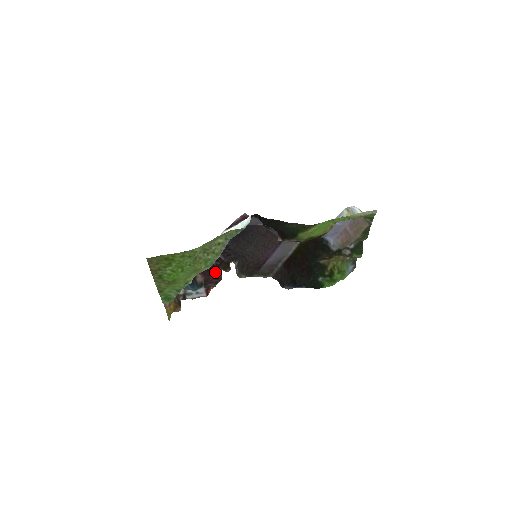
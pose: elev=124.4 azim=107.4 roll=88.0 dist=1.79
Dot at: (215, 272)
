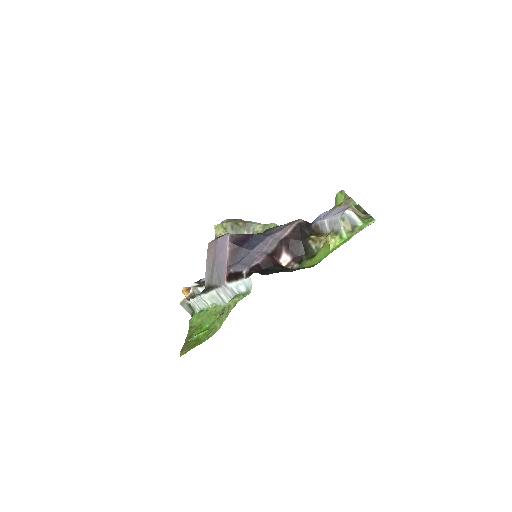
Dot at: occluded
